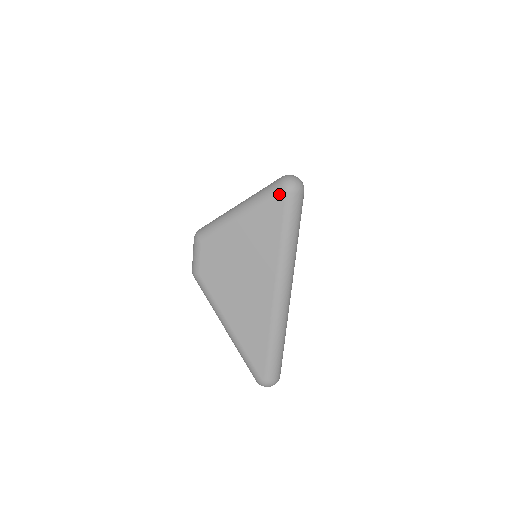
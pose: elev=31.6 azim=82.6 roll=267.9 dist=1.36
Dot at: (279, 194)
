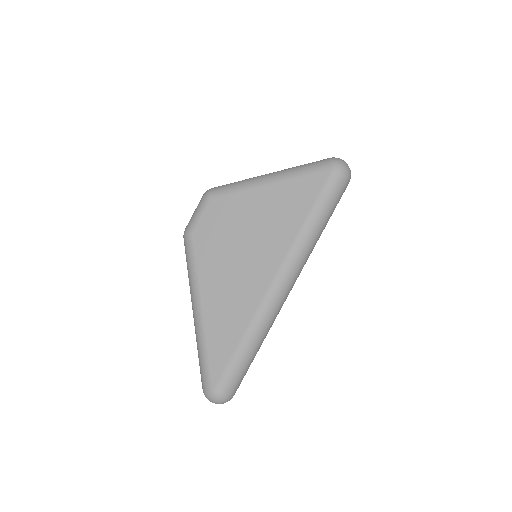
Dot at: (323, 170)
